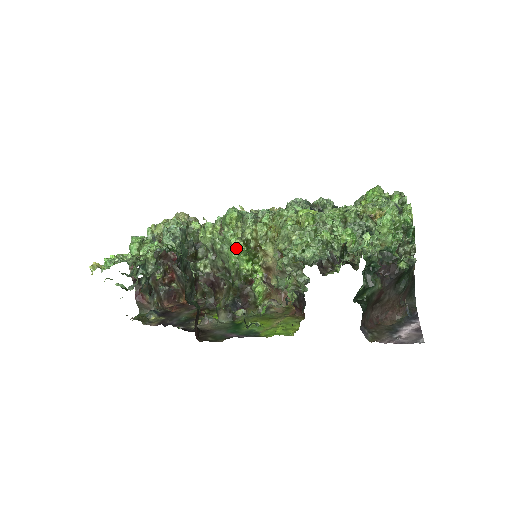
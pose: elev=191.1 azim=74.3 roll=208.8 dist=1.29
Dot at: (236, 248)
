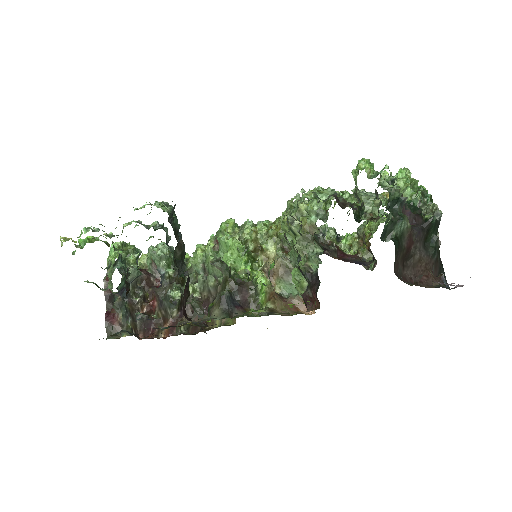
Dot at: (233, 249)
